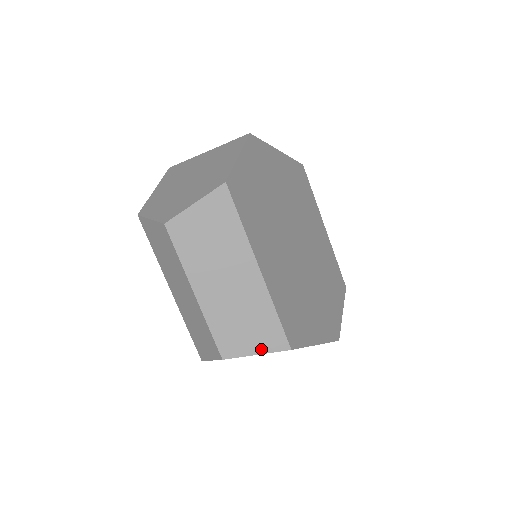
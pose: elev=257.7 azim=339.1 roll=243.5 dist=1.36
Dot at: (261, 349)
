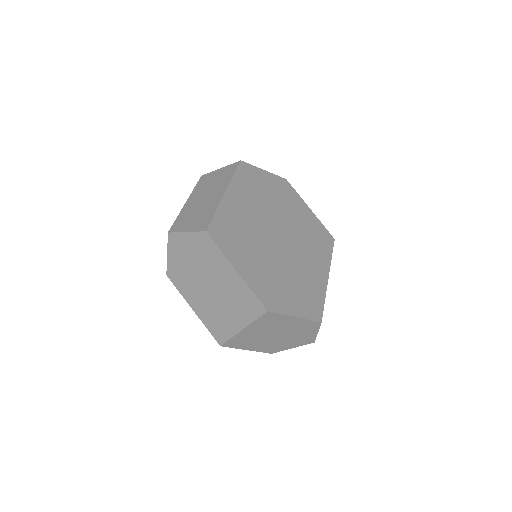
Dot at: (191, 229)
